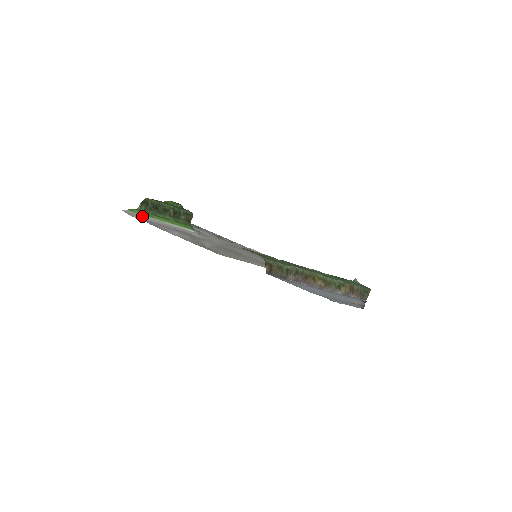
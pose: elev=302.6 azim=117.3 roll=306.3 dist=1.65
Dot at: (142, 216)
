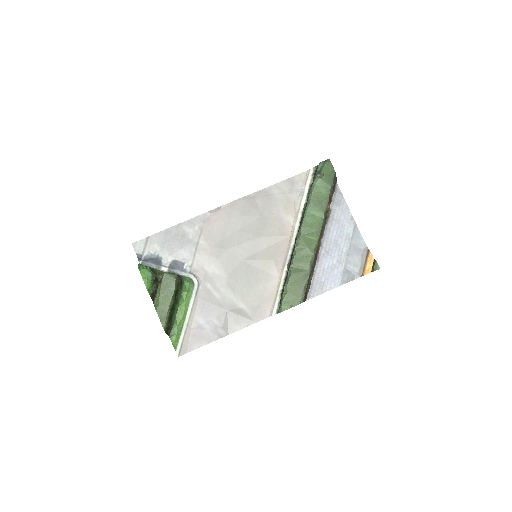
Dot at: (183, 338)
